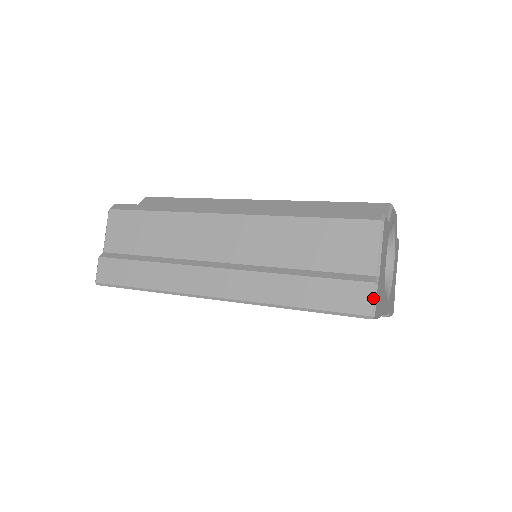
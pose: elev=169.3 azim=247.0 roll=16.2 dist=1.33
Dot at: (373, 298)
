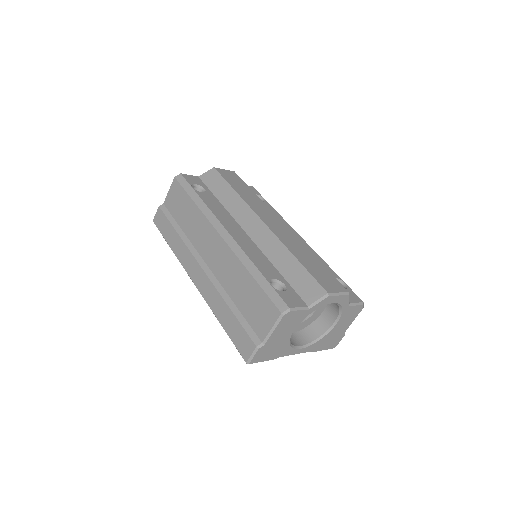
Dot at: (252, 354)
